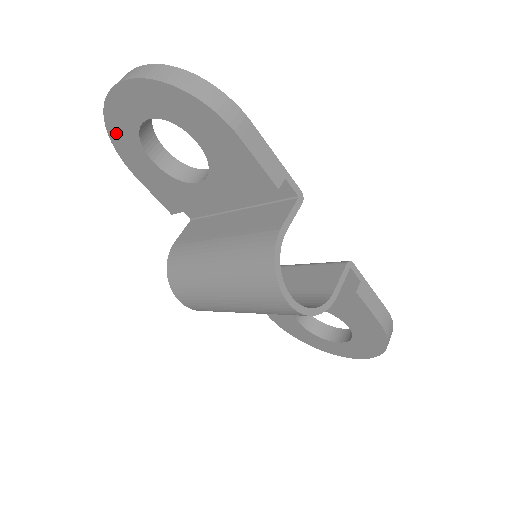
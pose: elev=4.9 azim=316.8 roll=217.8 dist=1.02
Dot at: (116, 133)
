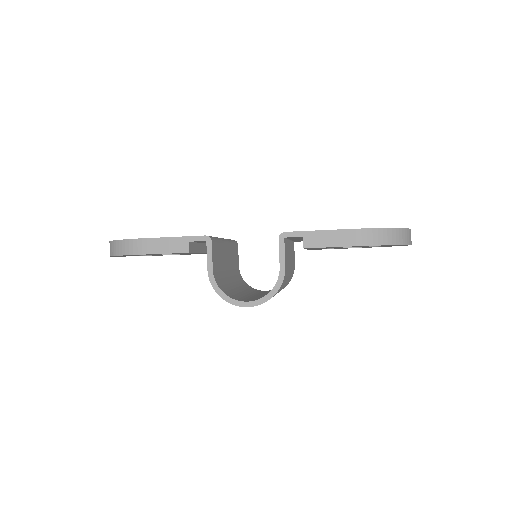
Dot at: occluded
